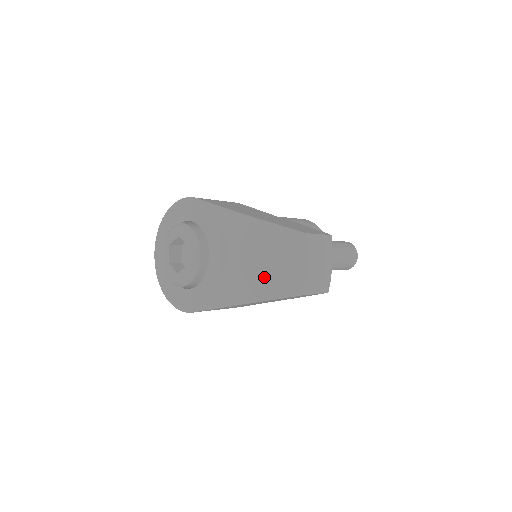
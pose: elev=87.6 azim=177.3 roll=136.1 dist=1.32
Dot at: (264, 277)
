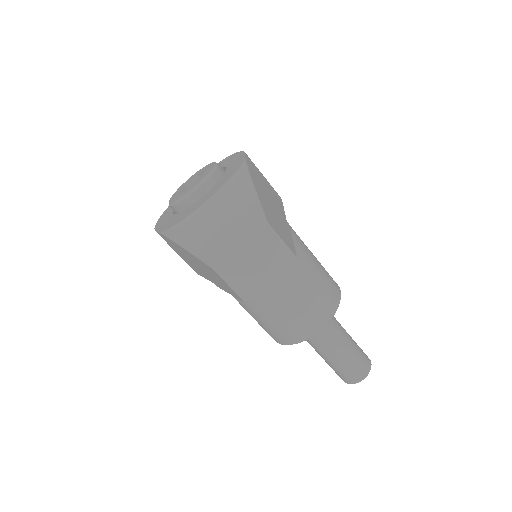
Dot at: (209, 233)
